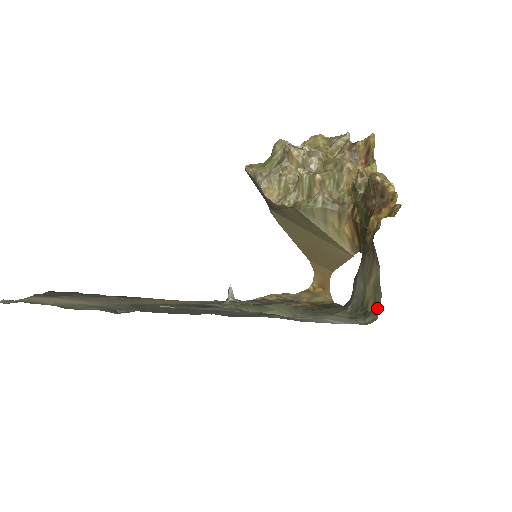
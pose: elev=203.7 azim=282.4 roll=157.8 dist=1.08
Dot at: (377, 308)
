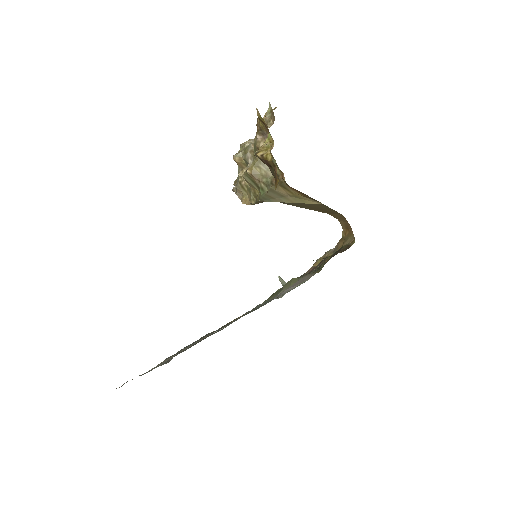
Dot at: occluded
